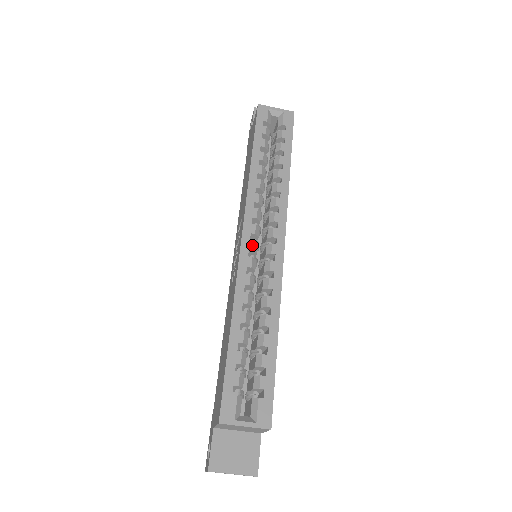
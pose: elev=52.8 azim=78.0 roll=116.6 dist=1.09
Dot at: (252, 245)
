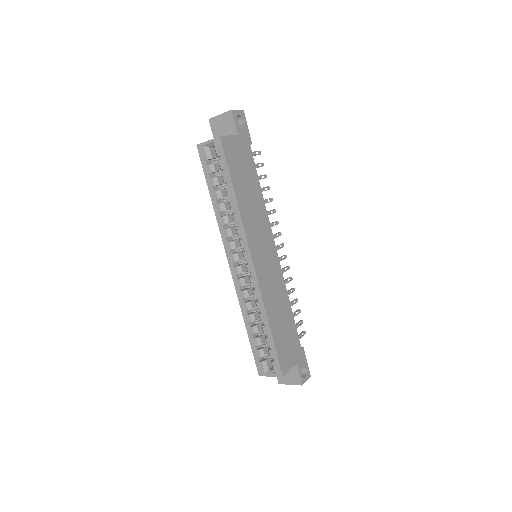
Dot at: (236, 270)
